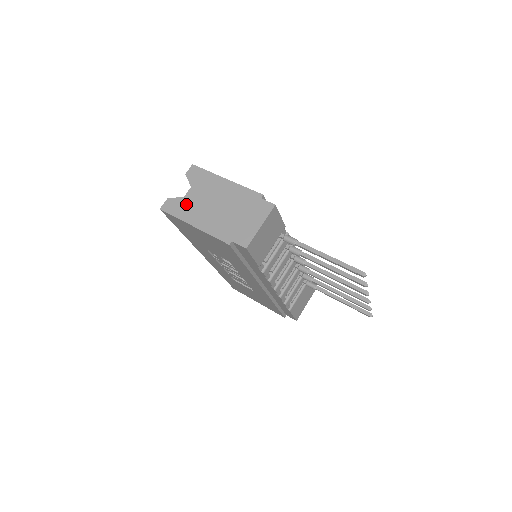
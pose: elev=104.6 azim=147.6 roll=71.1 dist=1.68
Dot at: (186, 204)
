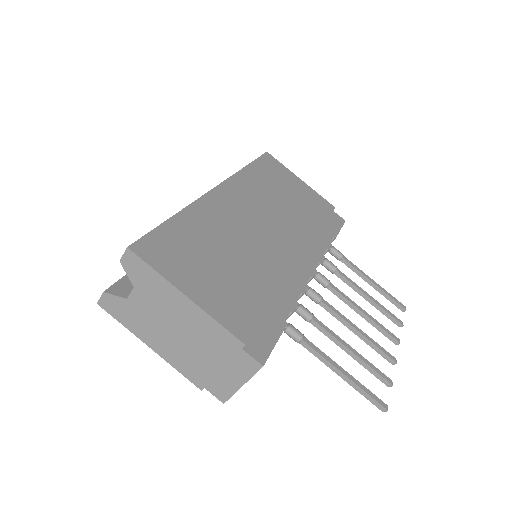
Dot at: (132, 312)
